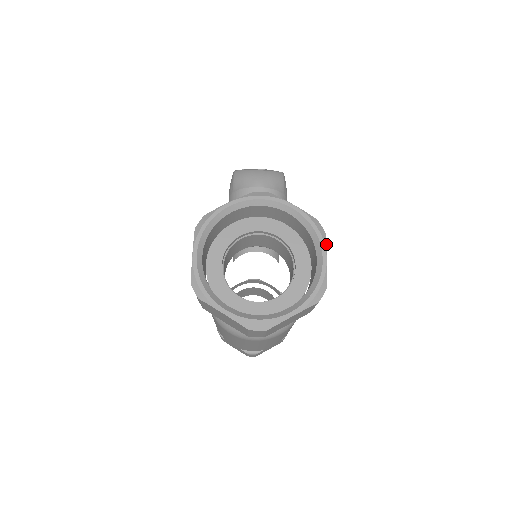
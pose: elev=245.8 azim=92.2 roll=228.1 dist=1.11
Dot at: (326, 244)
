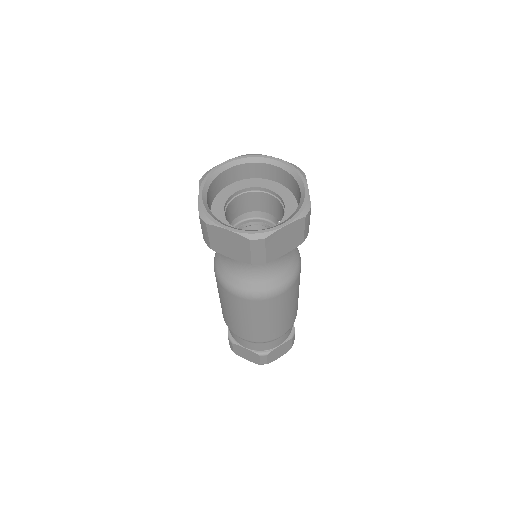
Dot at: (306, 179)
